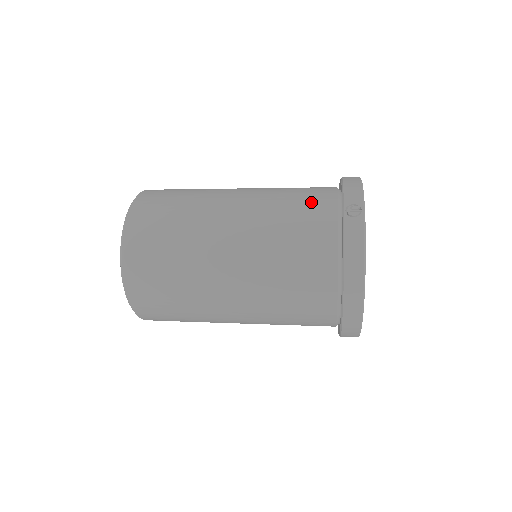
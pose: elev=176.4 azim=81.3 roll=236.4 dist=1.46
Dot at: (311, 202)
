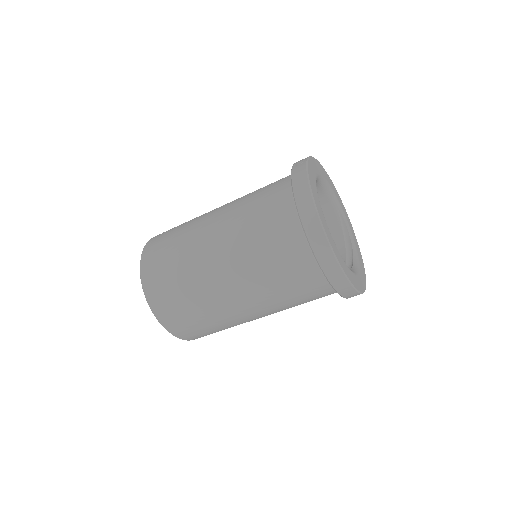
Dot at: occluded
